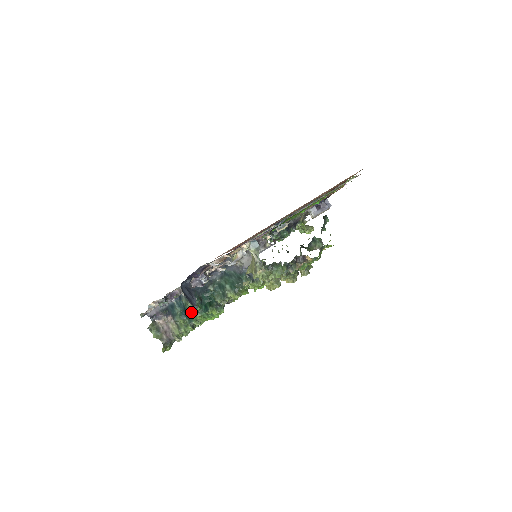
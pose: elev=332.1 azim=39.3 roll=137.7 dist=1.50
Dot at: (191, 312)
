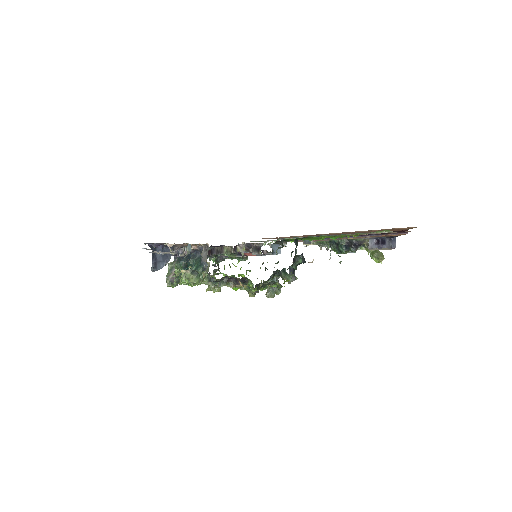
Dot at: (175, 270)
